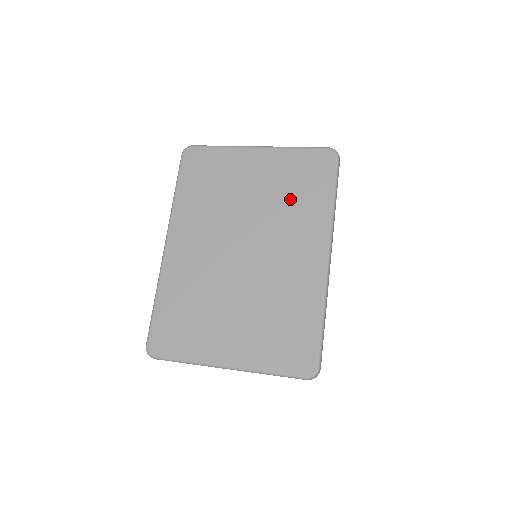
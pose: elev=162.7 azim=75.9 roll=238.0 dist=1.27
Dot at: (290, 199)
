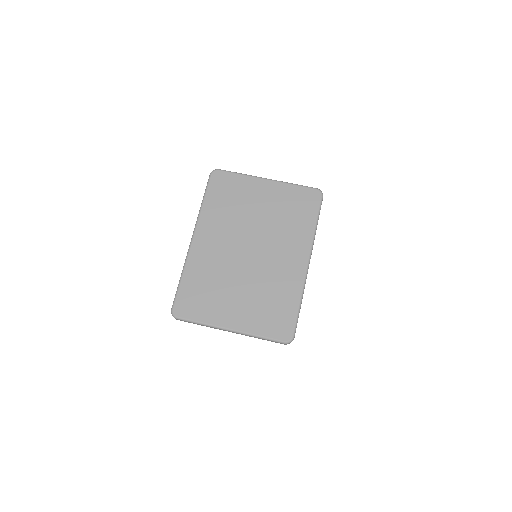
Dot at: (286, 220)
